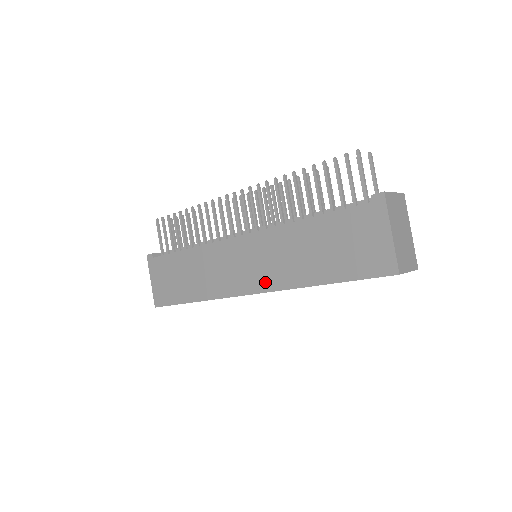
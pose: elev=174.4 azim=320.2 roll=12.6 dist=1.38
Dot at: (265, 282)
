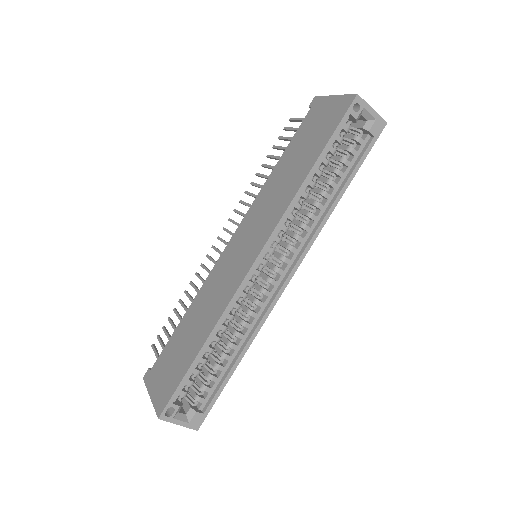
Dot at: (266, 231)
